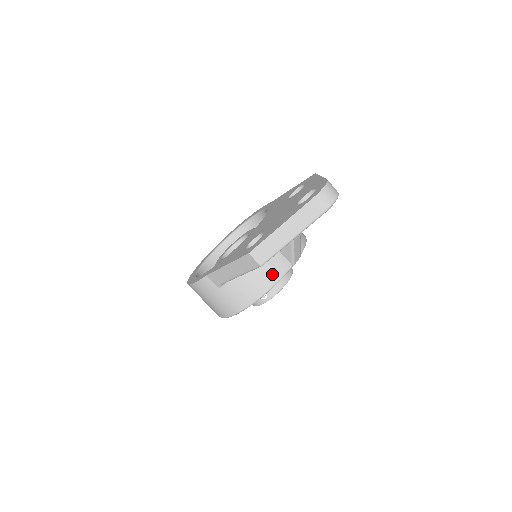
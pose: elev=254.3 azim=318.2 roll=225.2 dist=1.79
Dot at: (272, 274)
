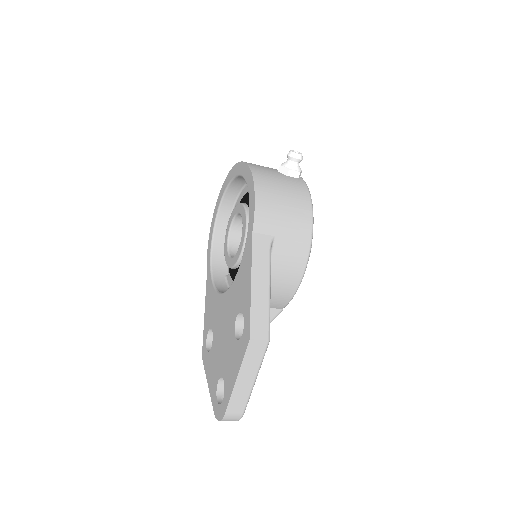
Dot at: occluded
